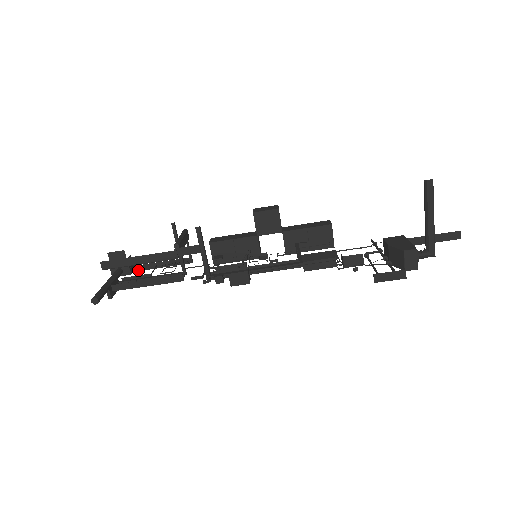
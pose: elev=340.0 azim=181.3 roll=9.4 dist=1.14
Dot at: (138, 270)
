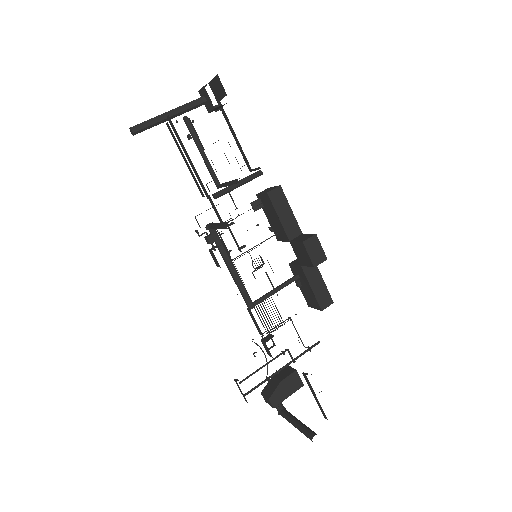
Dot at: (222, 112)
